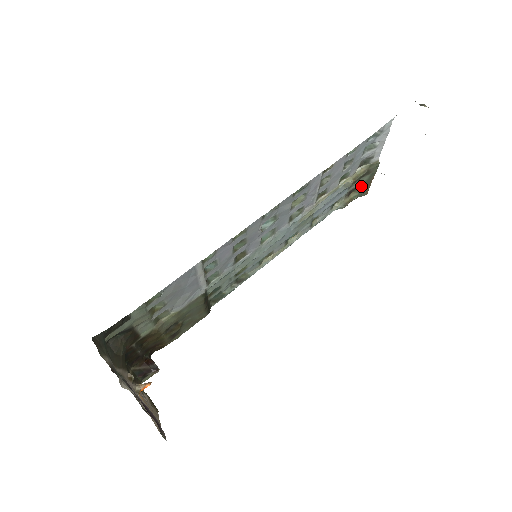
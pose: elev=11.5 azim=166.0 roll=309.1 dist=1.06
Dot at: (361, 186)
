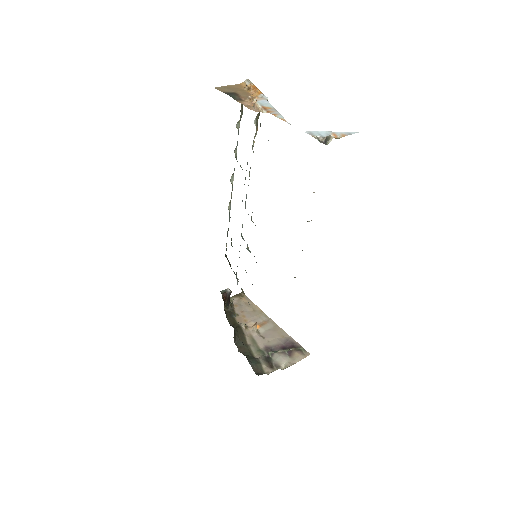
Dot at: occluded
